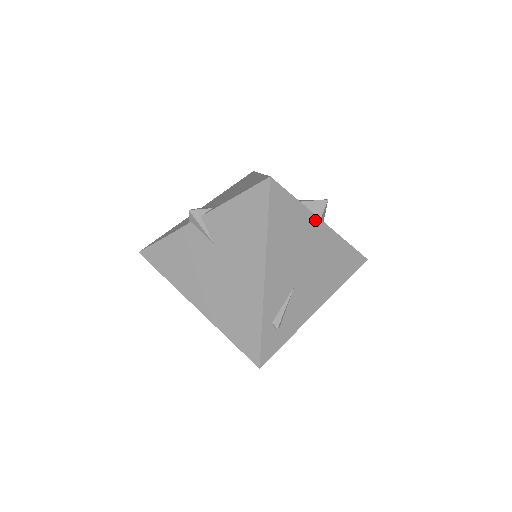
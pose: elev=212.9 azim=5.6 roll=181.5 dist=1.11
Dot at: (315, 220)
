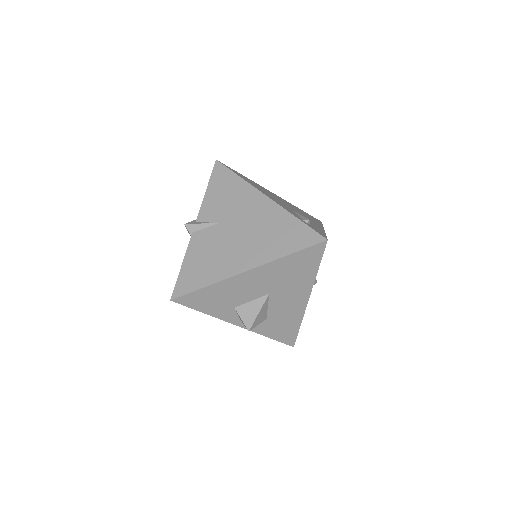
Dot at: (265, 189)
